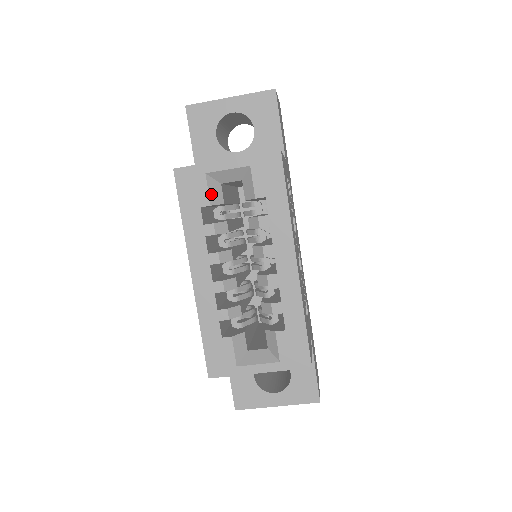
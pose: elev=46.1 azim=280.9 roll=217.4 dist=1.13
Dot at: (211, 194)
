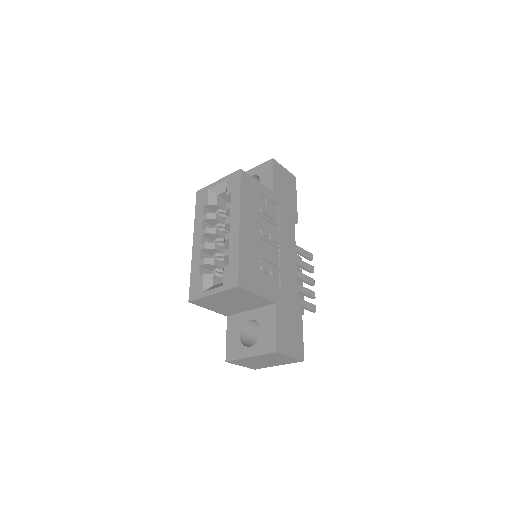
Dot at: (209, 199)
